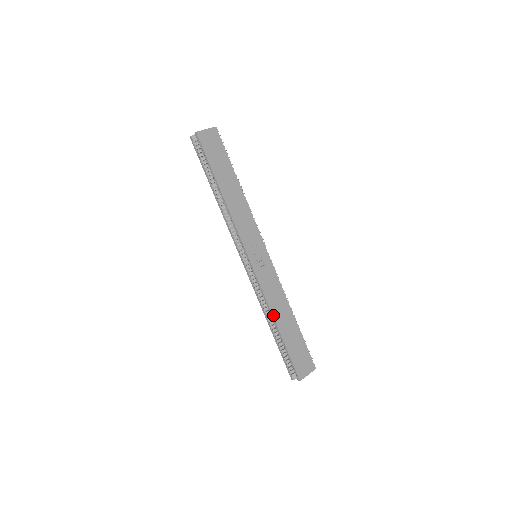
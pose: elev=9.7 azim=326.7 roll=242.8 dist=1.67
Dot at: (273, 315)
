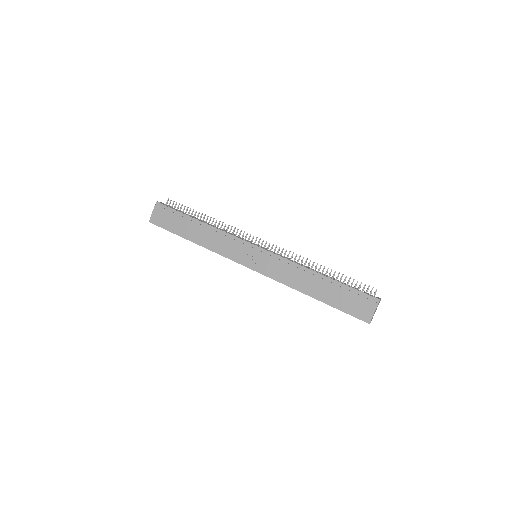
Dot at: (300, 291)
